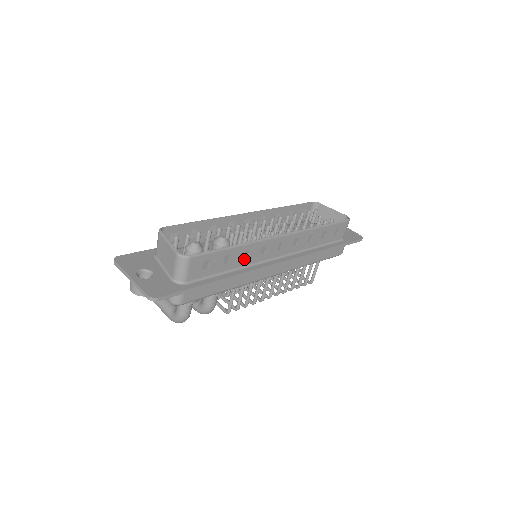
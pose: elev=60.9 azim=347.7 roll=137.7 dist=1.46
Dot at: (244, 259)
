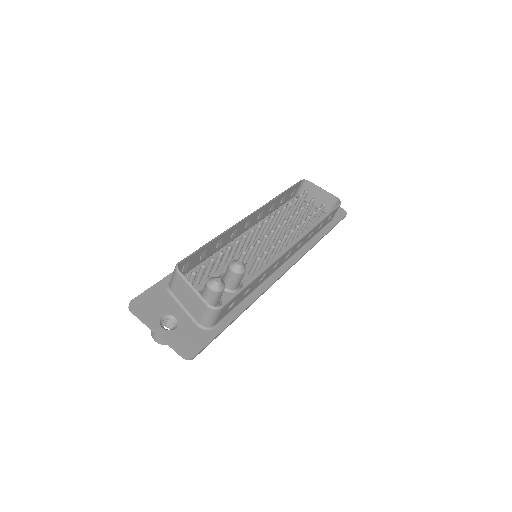
Dot at: (260, 281)
